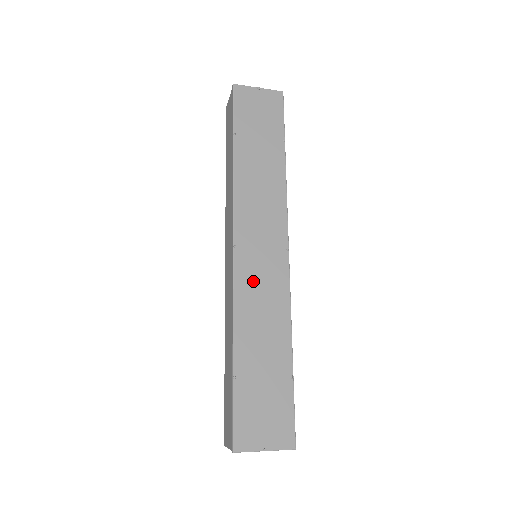
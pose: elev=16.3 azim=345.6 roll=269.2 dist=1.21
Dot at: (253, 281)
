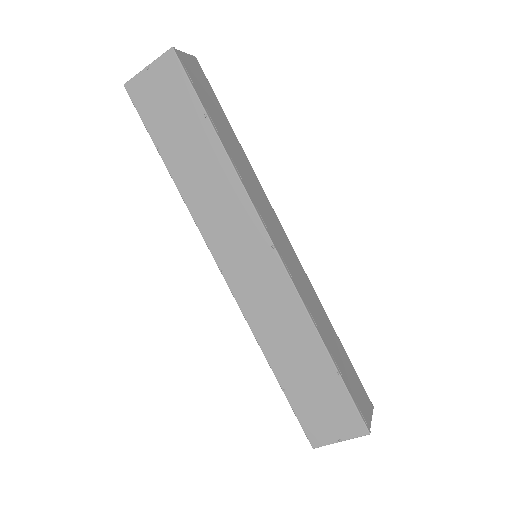
Dot at: (256, 297)
